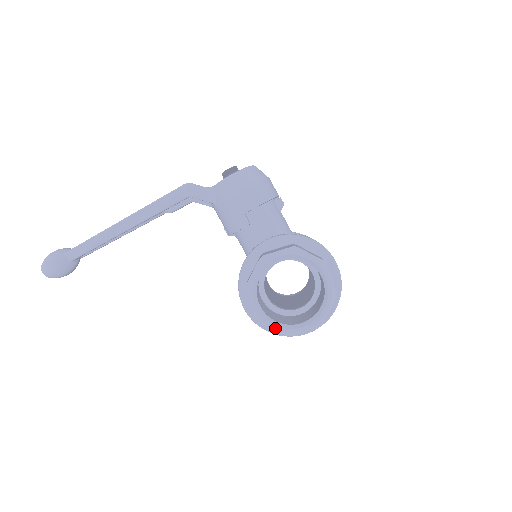
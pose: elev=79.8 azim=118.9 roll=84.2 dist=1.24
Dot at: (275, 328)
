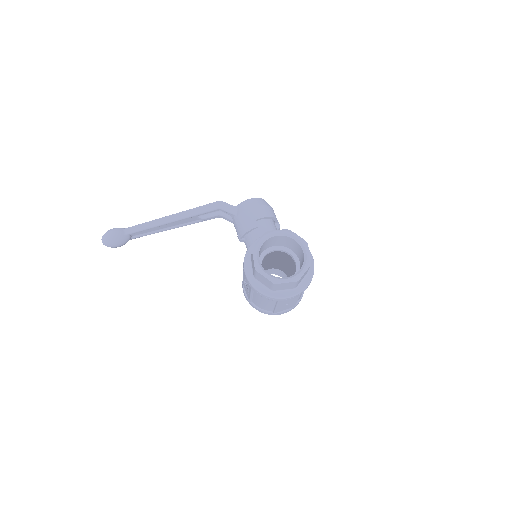
Dot at: (268, 276)
